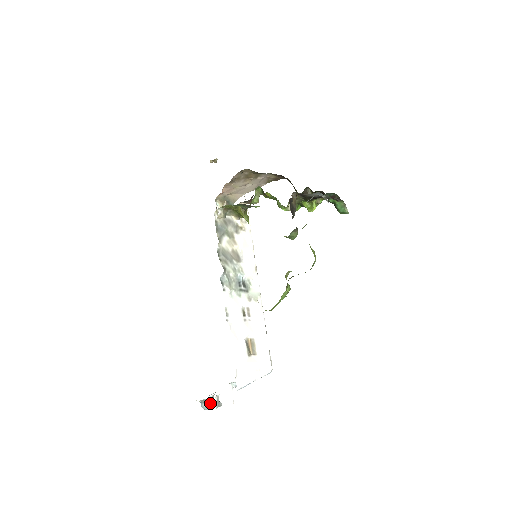
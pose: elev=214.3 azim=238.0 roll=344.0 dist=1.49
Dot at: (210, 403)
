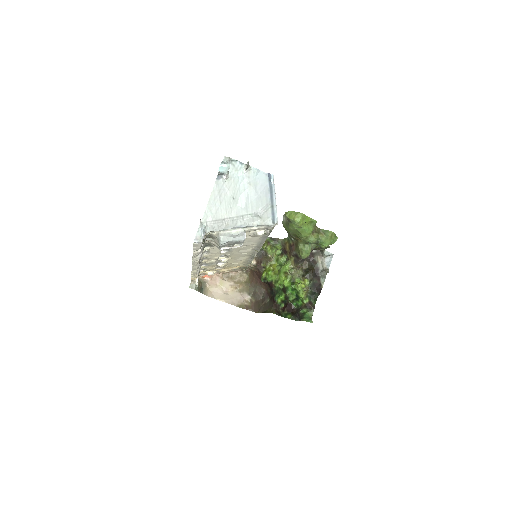
Dot at: (228, 169)
